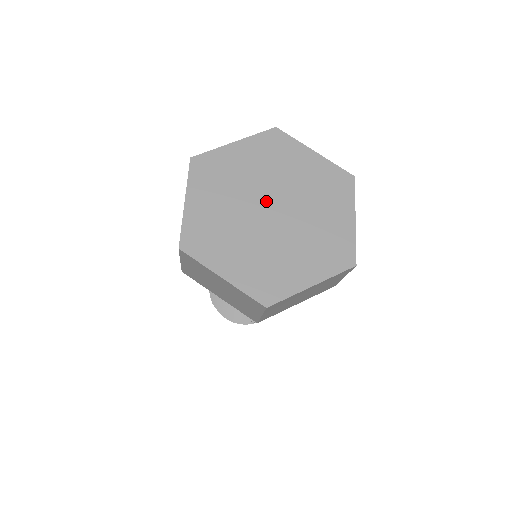
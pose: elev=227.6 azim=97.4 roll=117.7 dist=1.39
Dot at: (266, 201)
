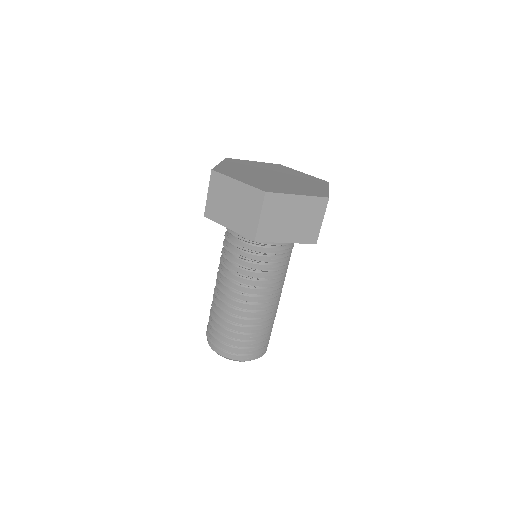
Dot at: (271, 174)
